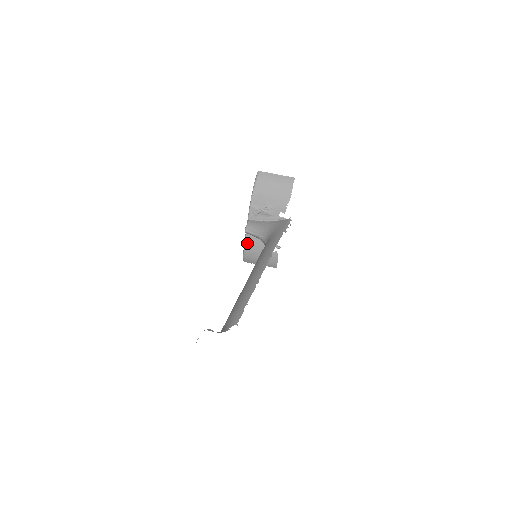
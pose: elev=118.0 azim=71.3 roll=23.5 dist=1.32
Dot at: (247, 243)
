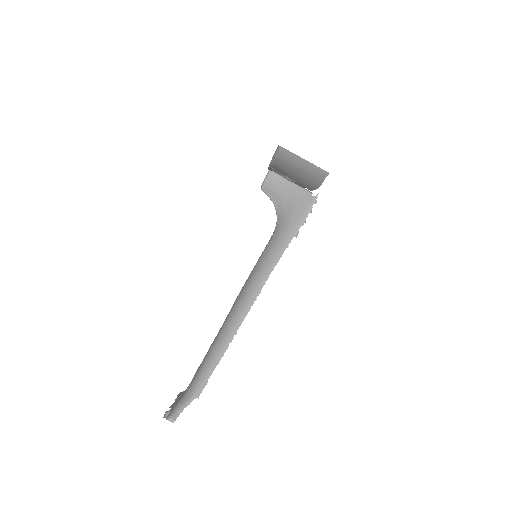
Dot at: occluded
